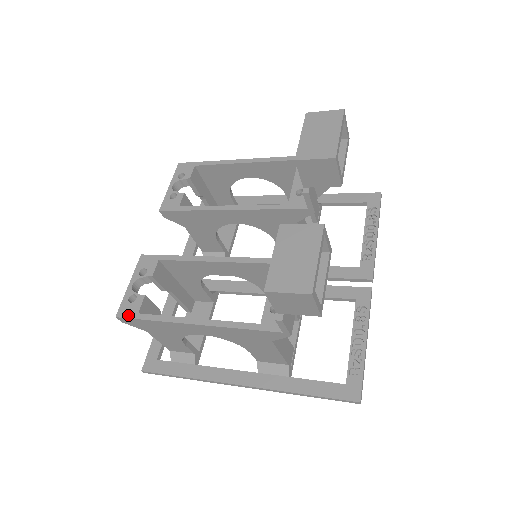
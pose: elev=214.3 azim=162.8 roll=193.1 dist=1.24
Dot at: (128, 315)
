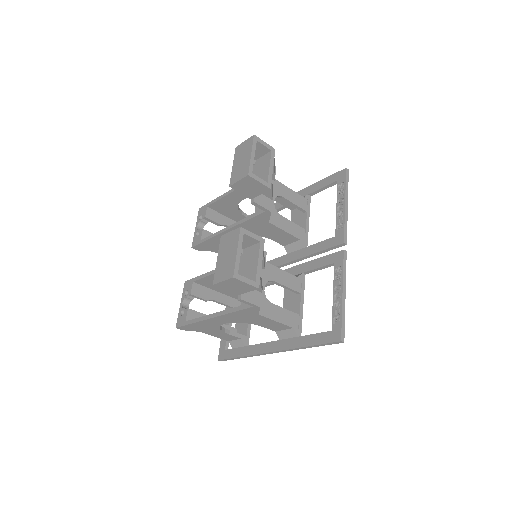
Dot at: (181, 324)
